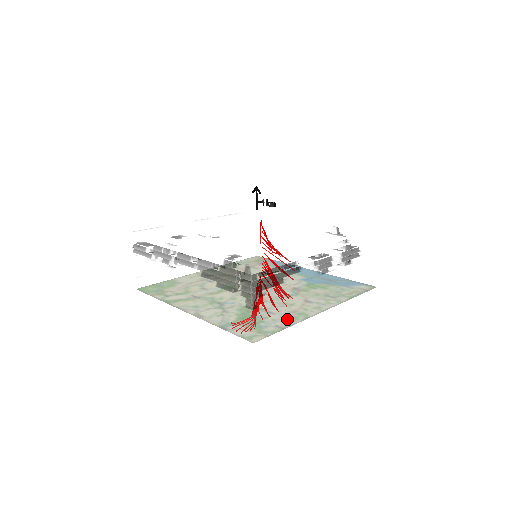
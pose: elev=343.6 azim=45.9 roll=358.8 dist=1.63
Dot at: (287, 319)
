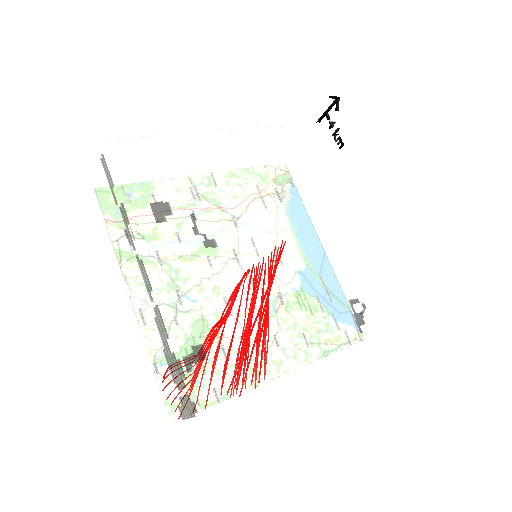
Dot at: occluded
